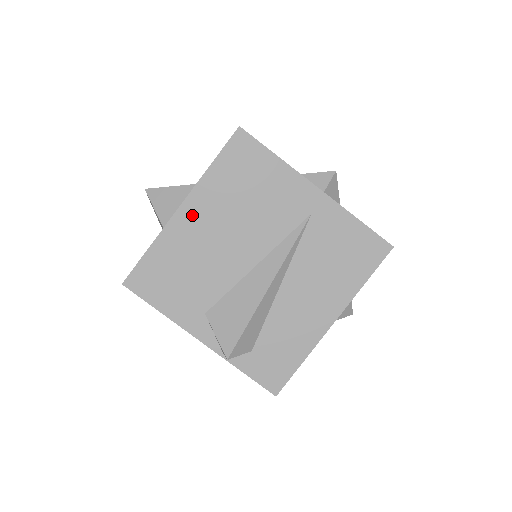
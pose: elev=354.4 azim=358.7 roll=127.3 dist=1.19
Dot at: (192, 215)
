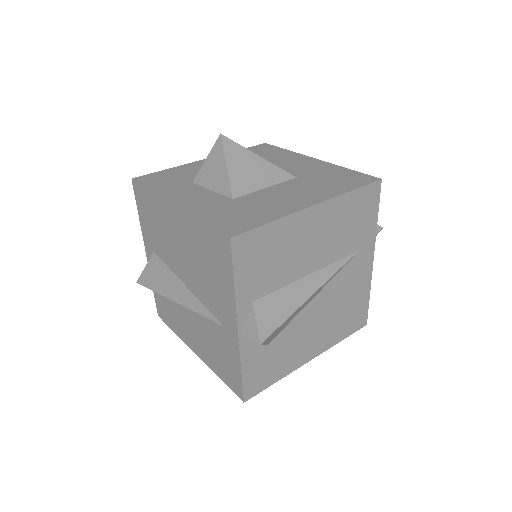
Dot at: (175, 217)
